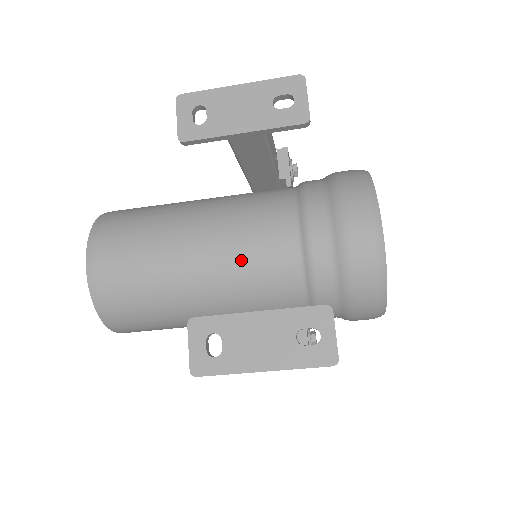
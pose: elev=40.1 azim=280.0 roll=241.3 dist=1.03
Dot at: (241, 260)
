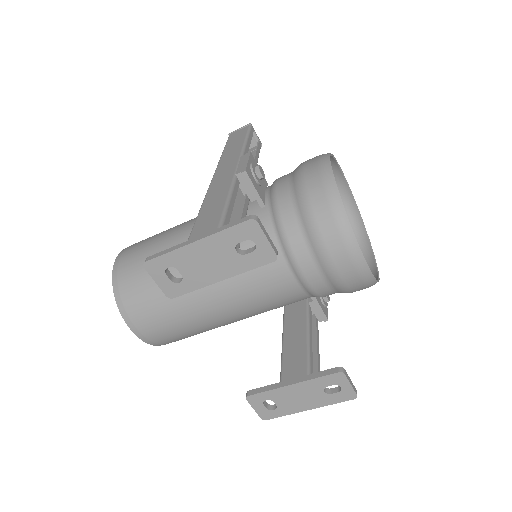
Dot at: (253, 301)
